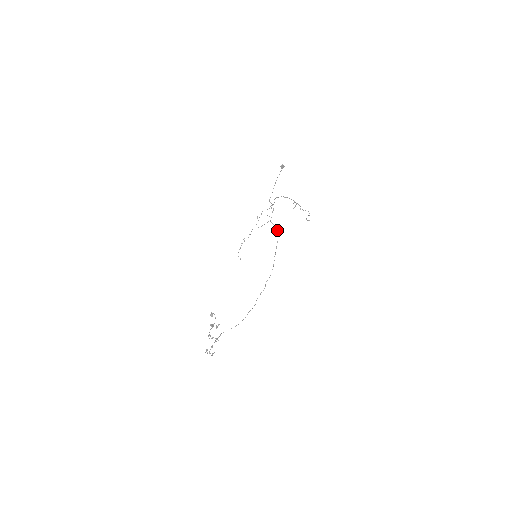
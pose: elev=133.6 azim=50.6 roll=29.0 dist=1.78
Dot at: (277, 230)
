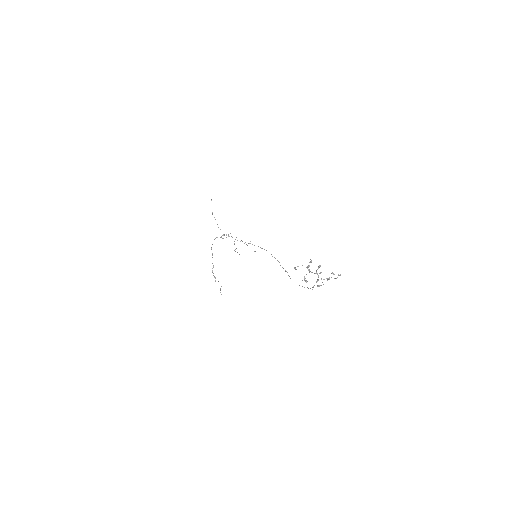
Dot at: occluded
